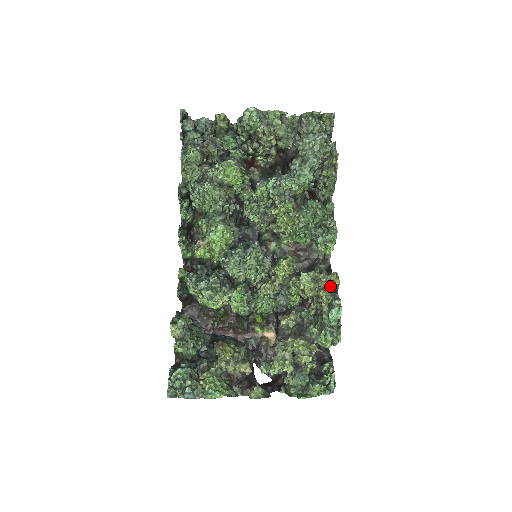
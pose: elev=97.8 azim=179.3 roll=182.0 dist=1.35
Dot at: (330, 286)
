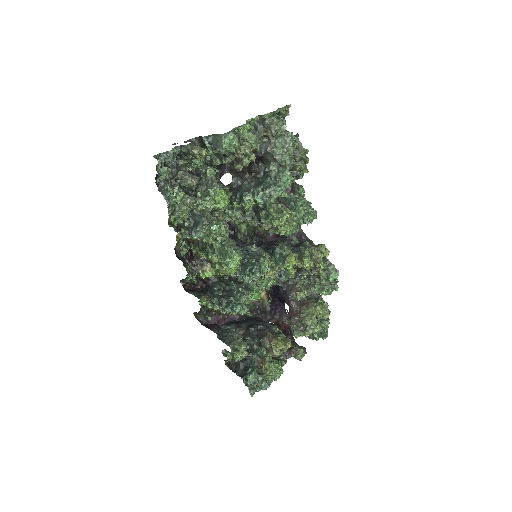
Dot at: (322, 257)
